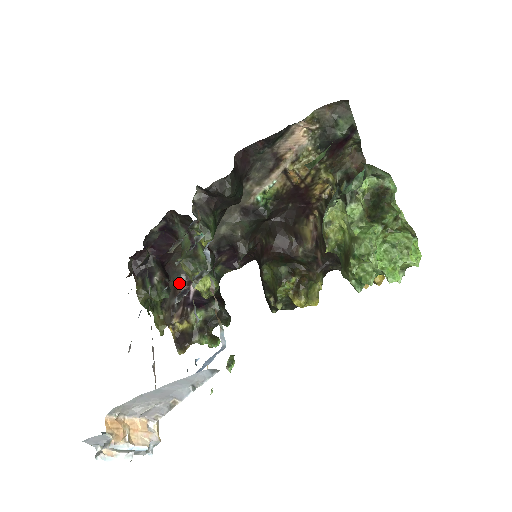
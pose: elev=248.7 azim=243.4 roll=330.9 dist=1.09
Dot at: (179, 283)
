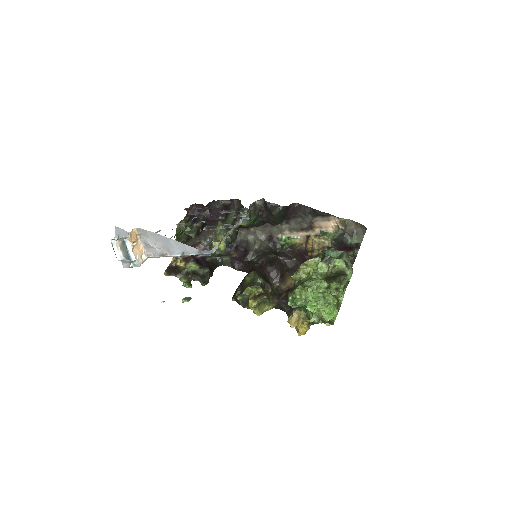
Dot at: (201, 244)
